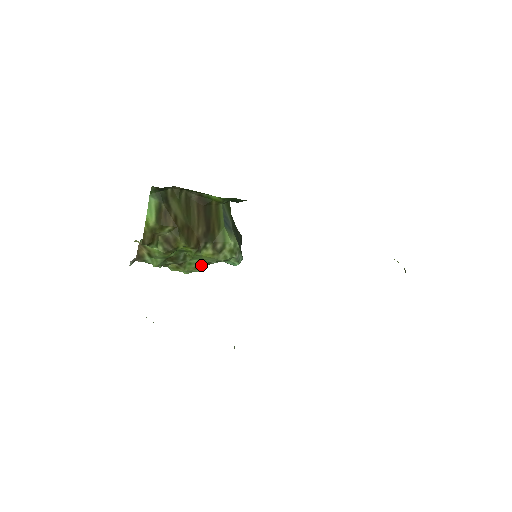
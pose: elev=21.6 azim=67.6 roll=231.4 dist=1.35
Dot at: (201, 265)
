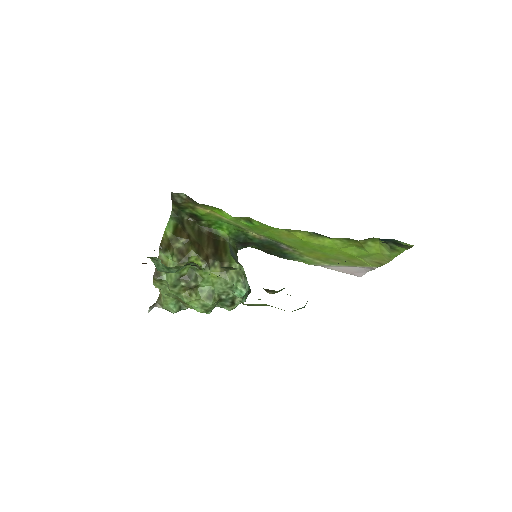
Dot at: (212, 295)
